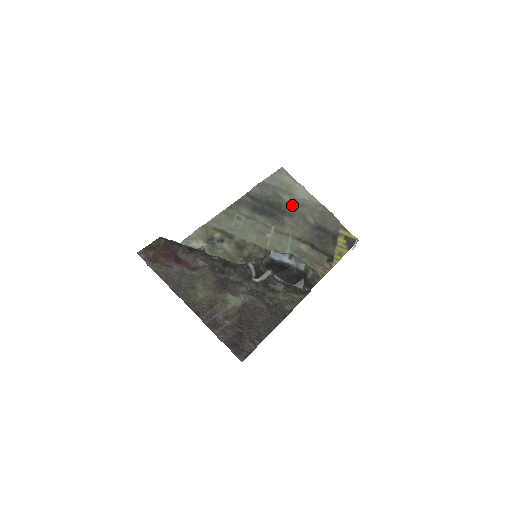
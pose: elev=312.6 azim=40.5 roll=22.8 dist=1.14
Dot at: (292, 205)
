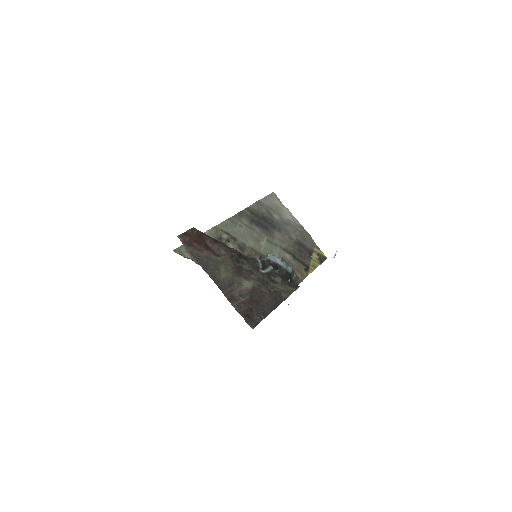
Dot at: (280, 223)
